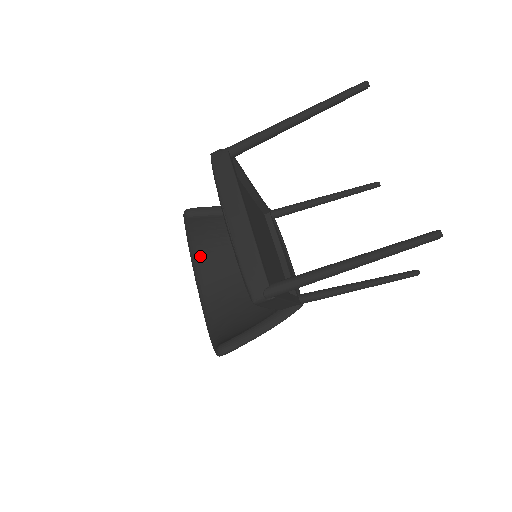
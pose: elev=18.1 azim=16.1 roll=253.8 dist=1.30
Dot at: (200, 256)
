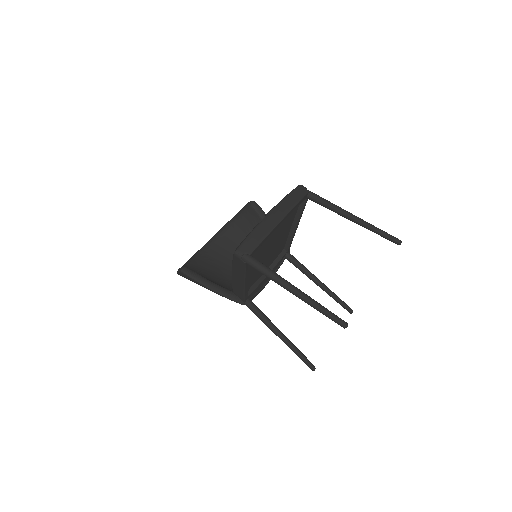
Dot at: (229, 230)
